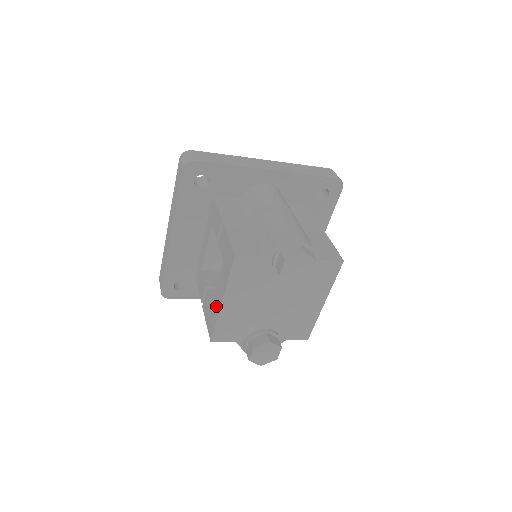
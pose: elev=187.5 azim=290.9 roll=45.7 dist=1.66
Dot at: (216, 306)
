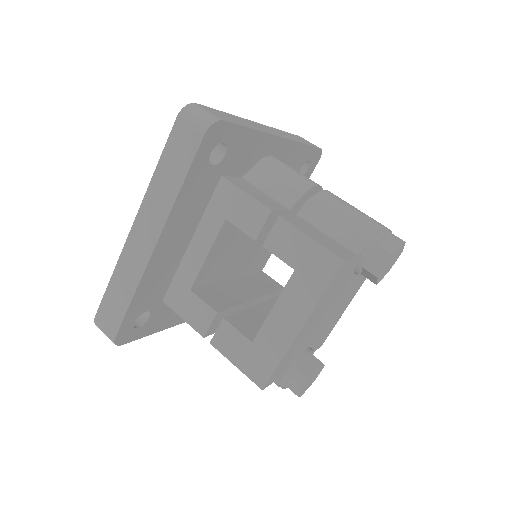
Dot at: (277, 338)
